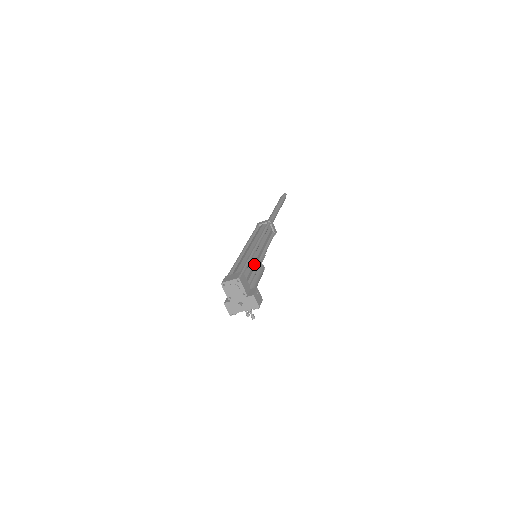
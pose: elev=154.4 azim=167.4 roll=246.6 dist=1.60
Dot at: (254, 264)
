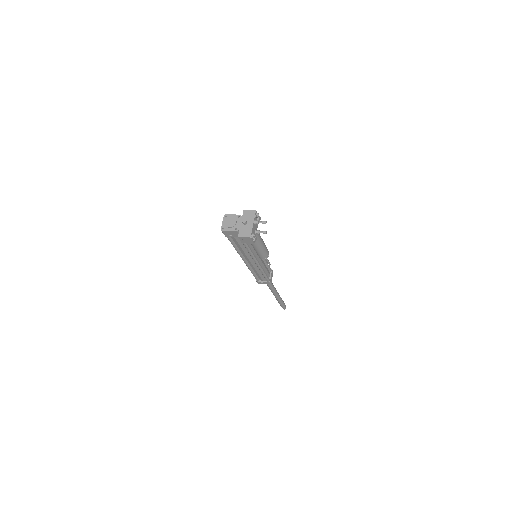
Dot at: occluded
